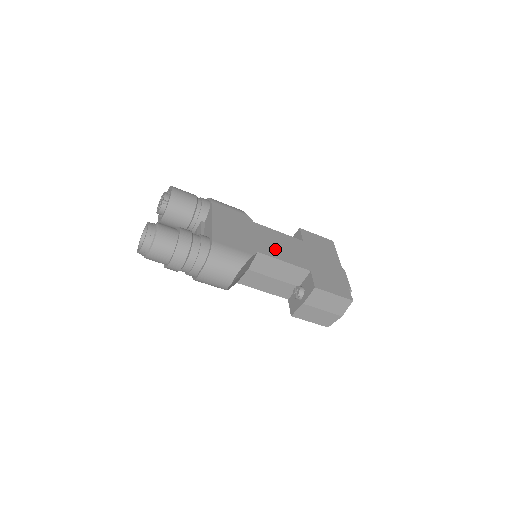
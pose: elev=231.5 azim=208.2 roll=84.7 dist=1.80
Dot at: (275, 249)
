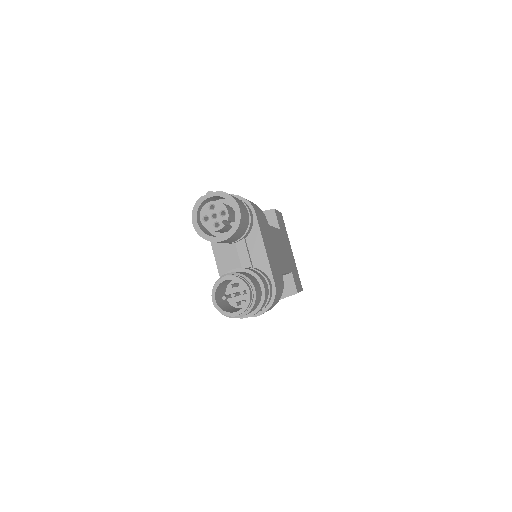
Dot at: (282, 259)
